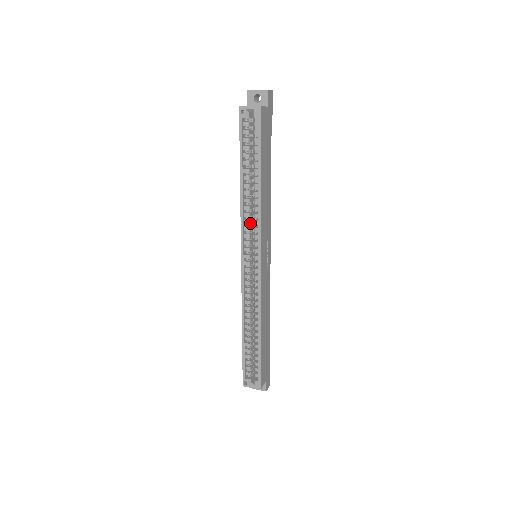
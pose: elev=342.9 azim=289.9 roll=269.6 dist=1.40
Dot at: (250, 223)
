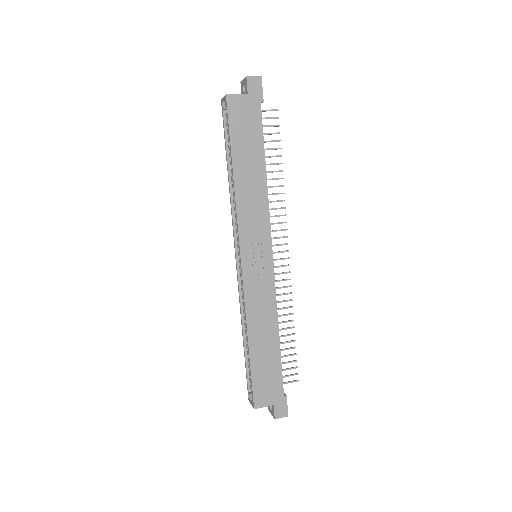
Dot at: occluded
